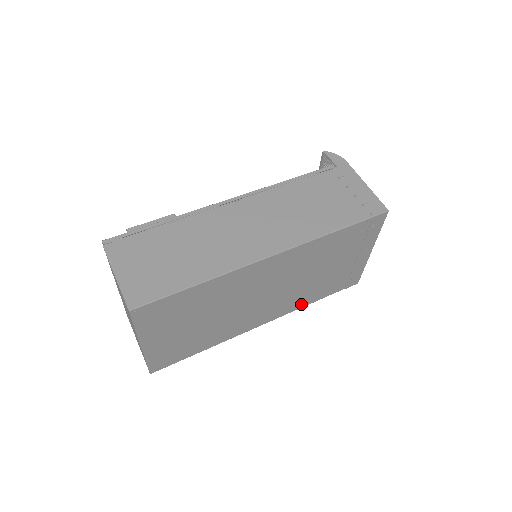
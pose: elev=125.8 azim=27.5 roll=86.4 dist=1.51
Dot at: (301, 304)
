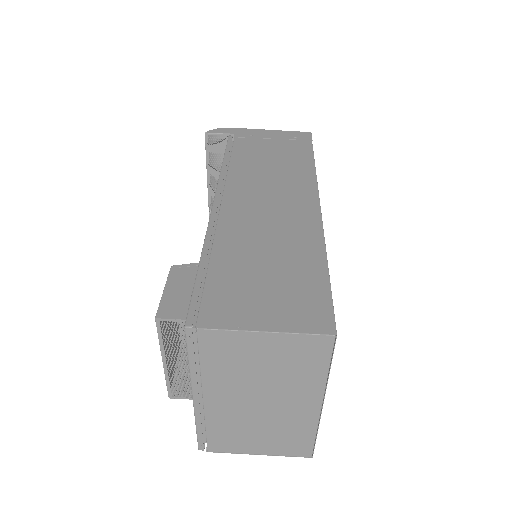
Dot at: occluded
